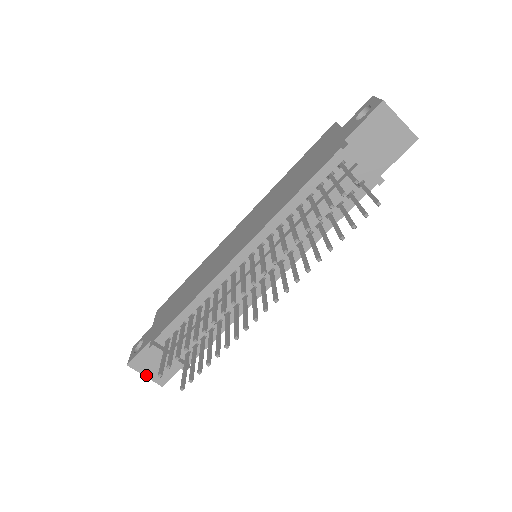
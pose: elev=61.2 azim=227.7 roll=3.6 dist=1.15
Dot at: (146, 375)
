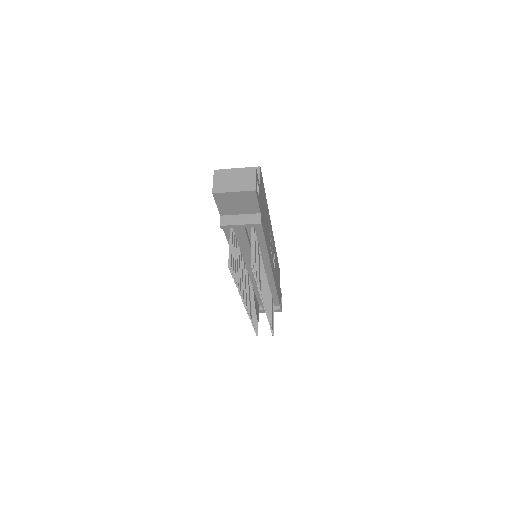
Dot at: occluded
